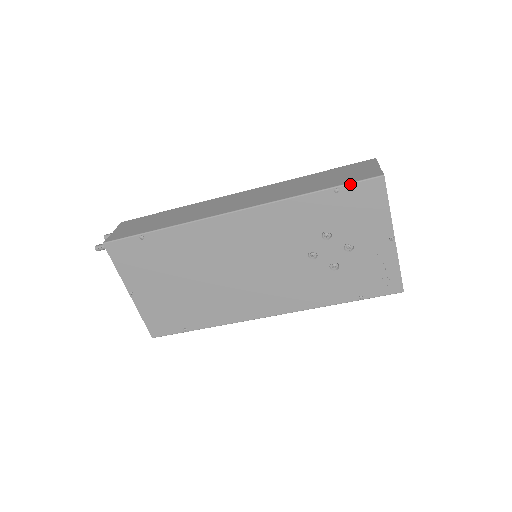
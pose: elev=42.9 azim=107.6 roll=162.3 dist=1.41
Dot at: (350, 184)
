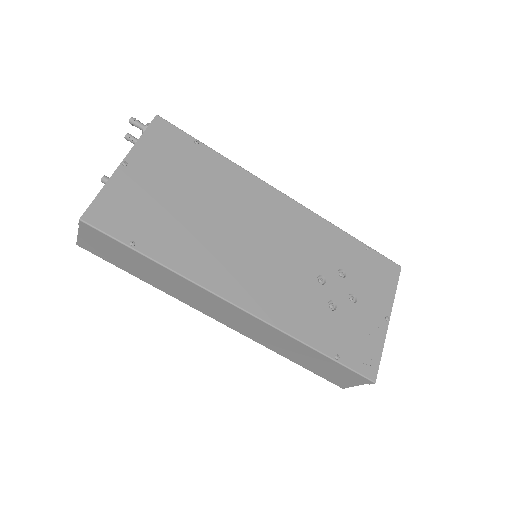
Dot at: (378, 252)
